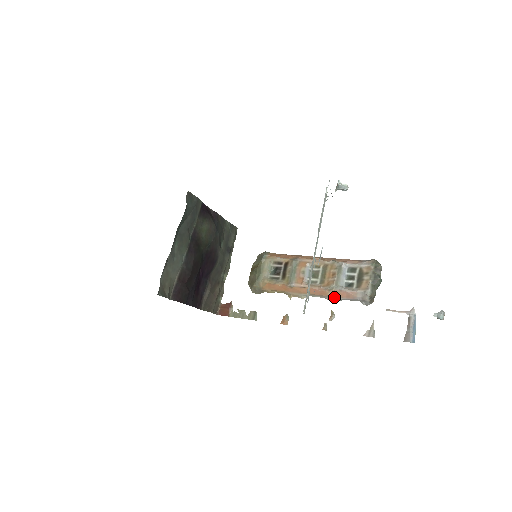
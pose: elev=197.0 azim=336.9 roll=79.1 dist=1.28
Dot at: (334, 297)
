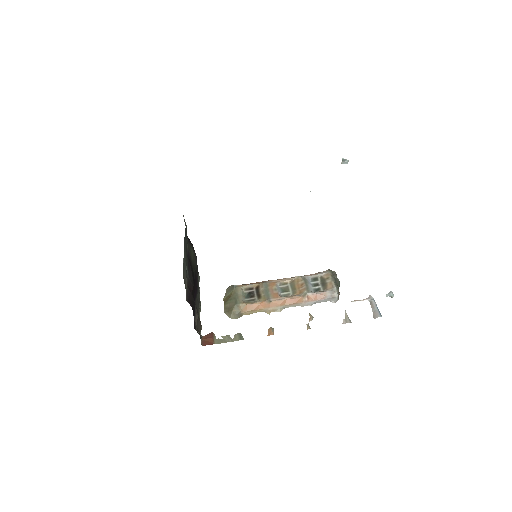
Dot at: (308, 302)
